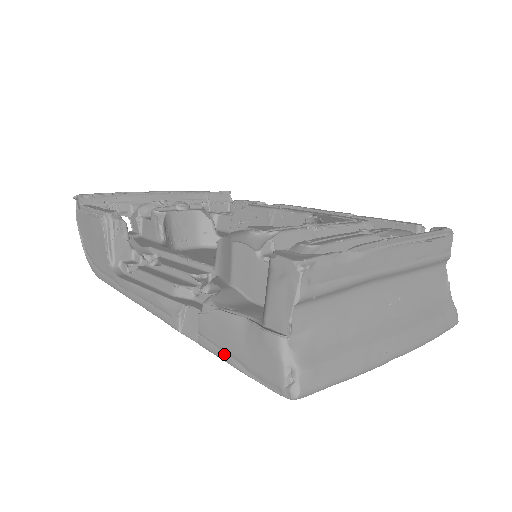
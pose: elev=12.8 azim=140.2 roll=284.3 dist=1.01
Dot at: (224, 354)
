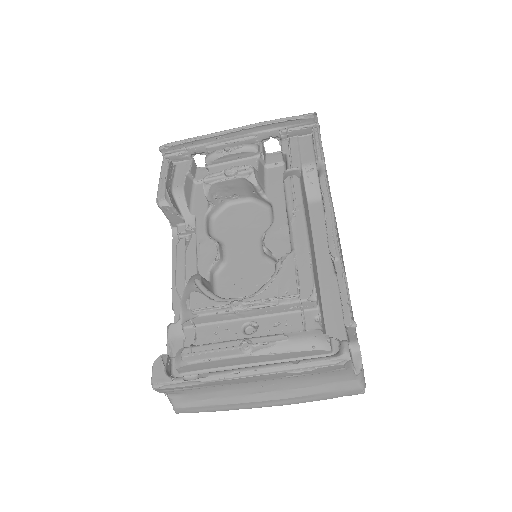
Dot at: occluded
